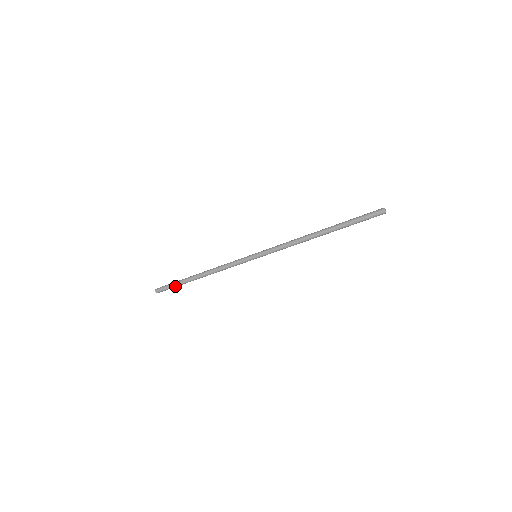
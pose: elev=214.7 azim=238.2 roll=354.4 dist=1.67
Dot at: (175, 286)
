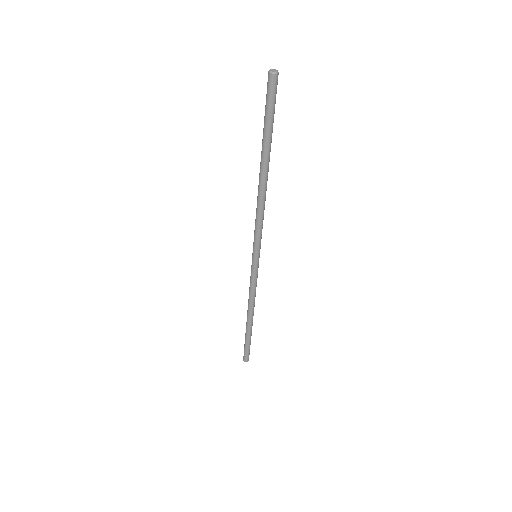
Dot at: (248, 344)
